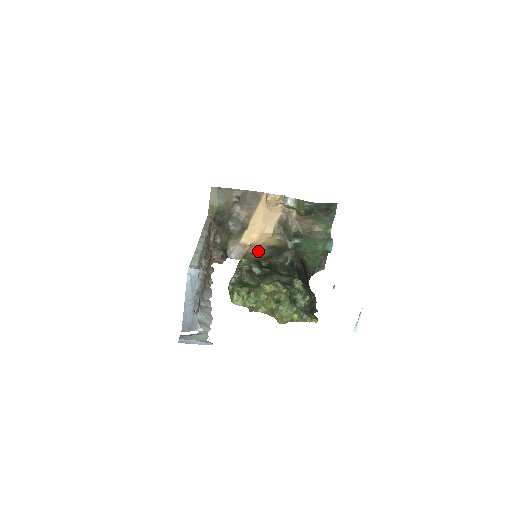
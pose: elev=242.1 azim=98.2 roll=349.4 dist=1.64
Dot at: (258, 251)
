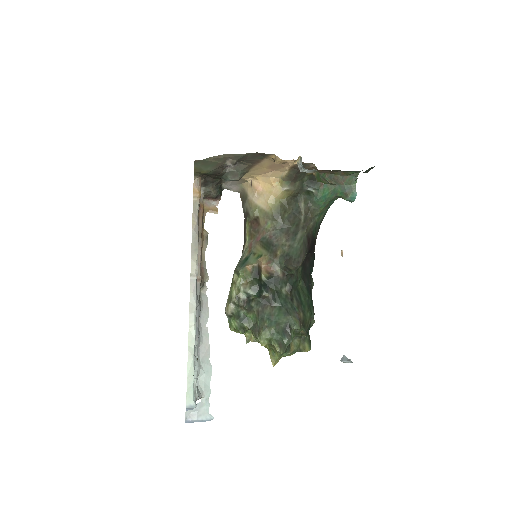
Dot at: (260, 209)
